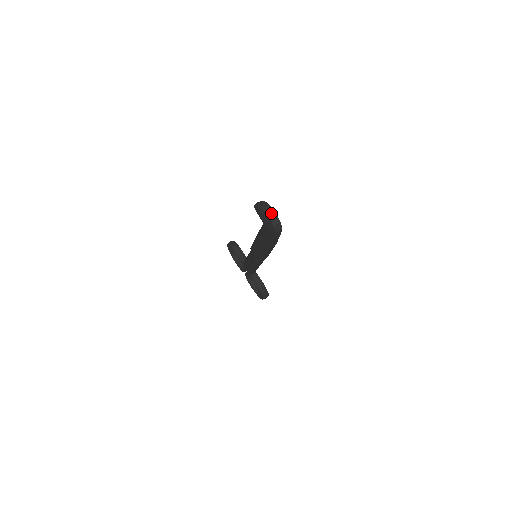
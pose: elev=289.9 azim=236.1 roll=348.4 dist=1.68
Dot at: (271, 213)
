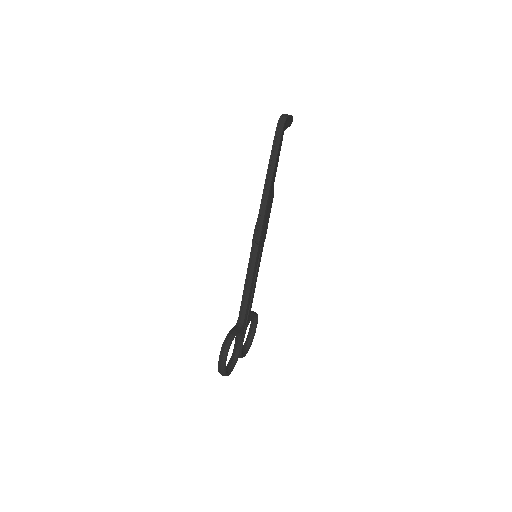
Dot at: occluded
